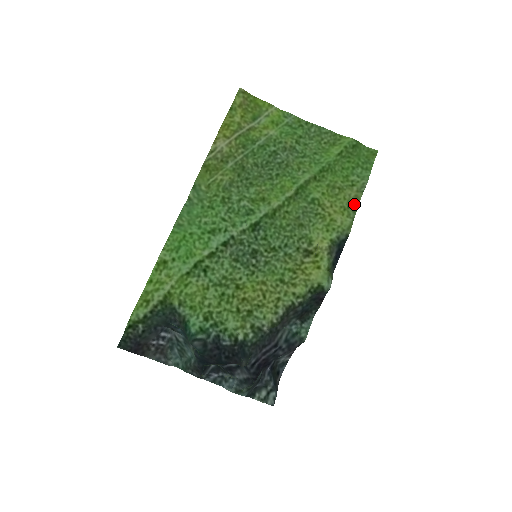
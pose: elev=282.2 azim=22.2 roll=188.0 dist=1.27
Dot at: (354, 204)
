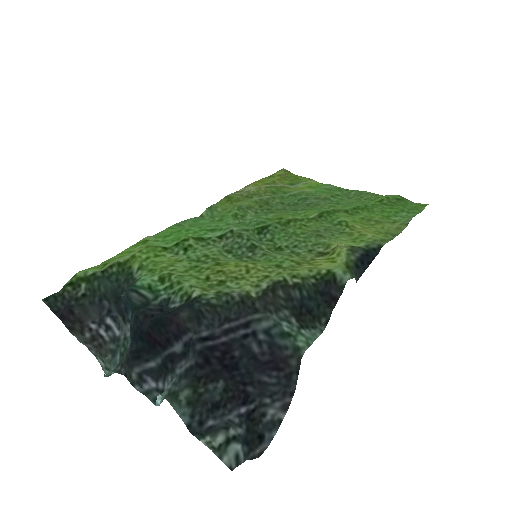
Dot at: (395, 232)
